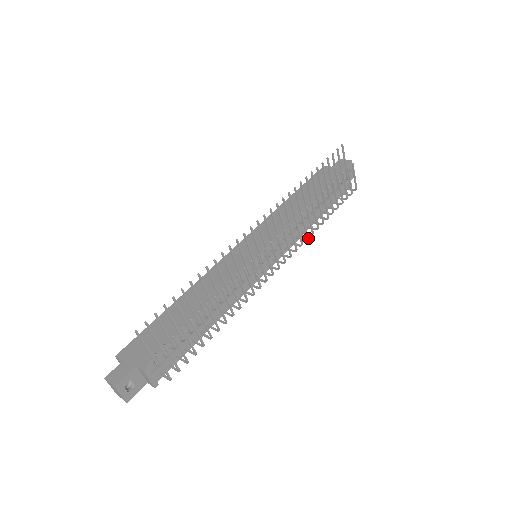
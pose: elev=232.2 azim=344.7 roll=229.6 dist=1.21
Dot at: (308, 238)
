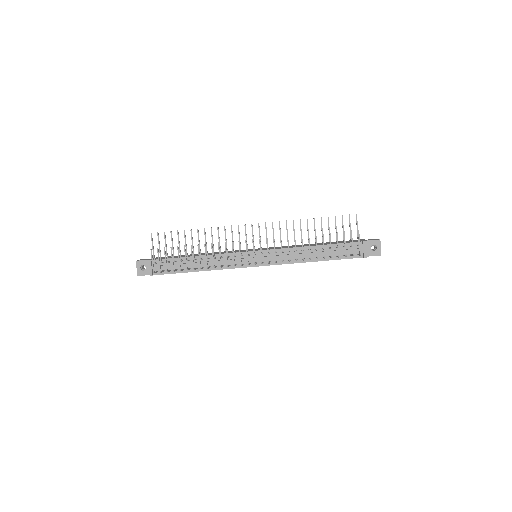
Dot at: occluded
